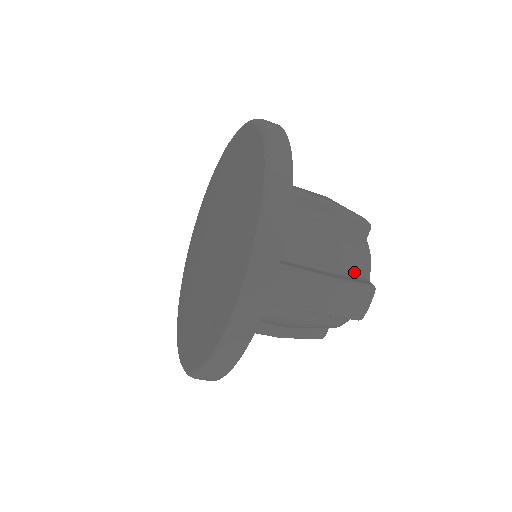
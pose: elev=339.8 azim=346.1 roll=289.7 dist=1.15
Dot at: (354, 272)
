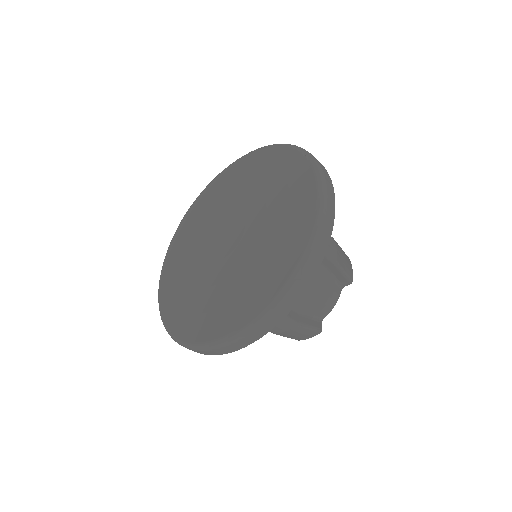
Dot at: occluded
